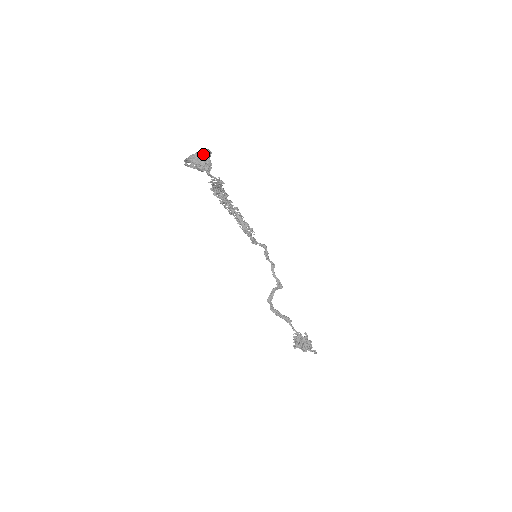
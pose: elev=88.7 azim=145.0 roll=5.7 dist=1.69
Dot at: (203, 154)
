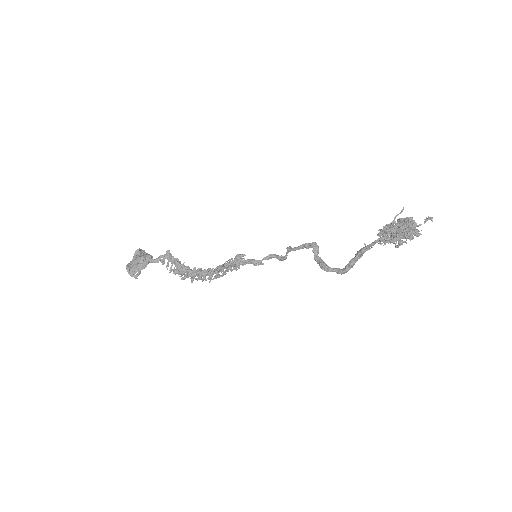
Dot at: (136, 255)
